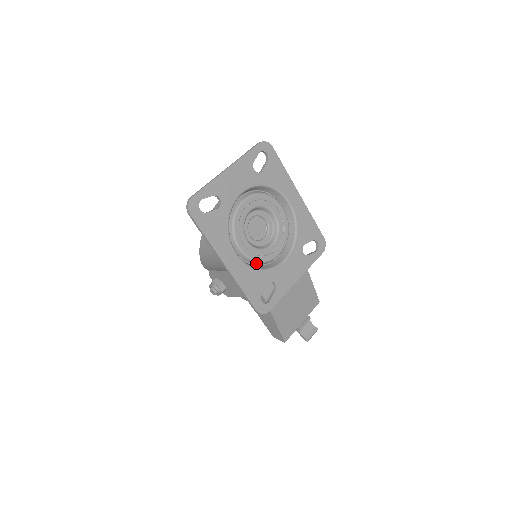
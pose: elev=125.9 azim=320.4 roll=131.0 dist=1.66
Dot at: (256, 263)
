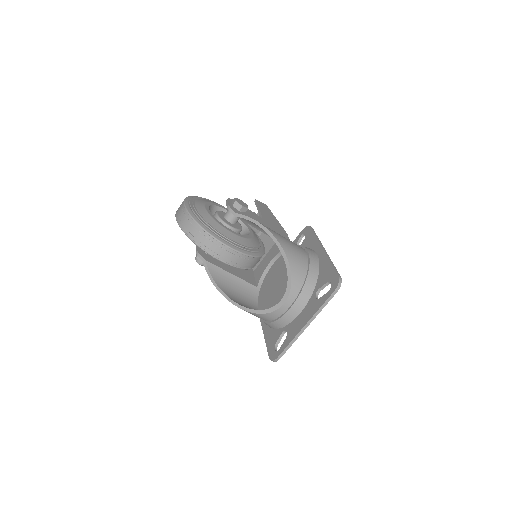
Dot at: occluded
